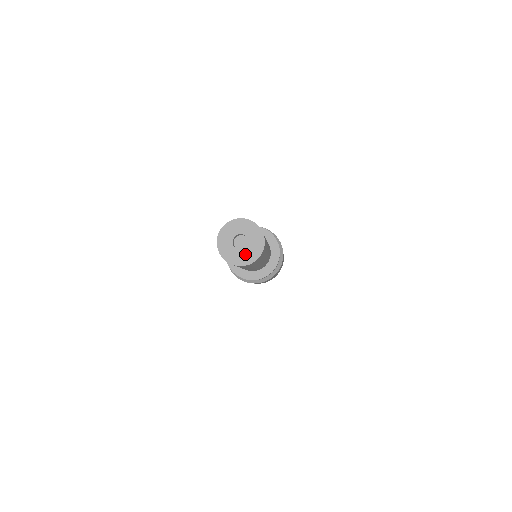
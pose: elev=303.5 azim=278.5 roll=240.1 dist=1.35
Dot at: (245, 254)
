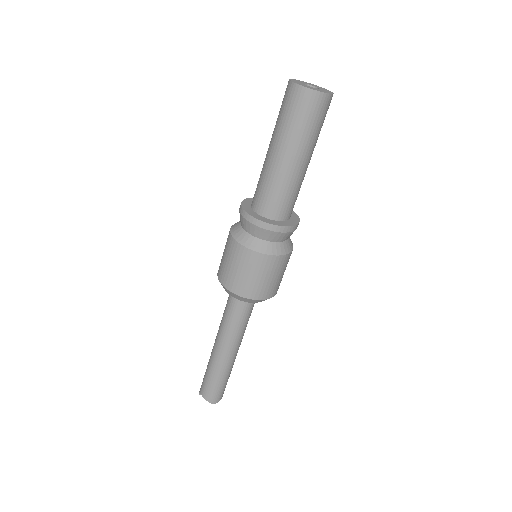
Dot at: (322, 90)
